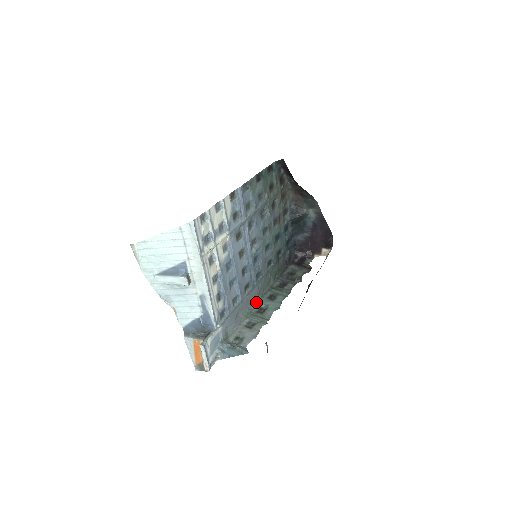
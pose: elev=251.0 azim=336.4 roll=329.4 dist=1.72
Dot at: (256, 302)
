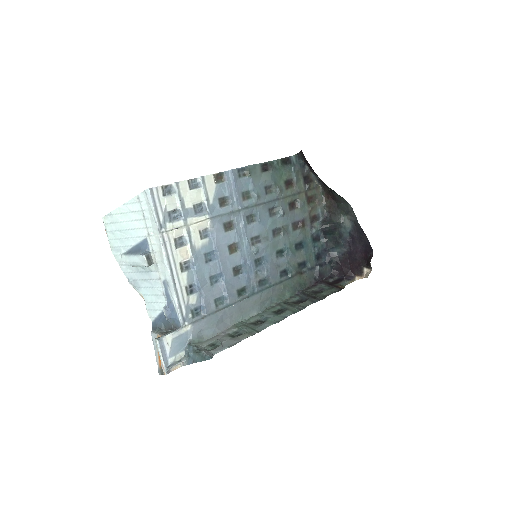
Dot at: (256, 313)
